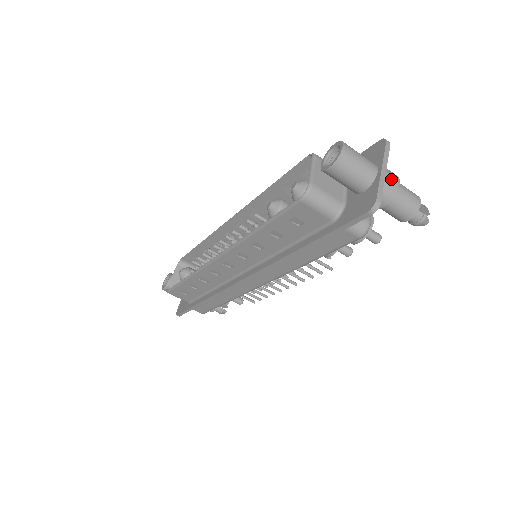
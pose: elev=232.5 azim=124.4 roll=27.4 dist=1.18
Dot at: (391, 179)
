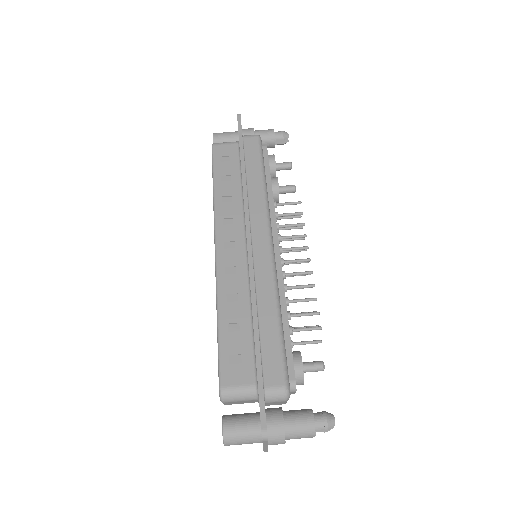
Dot at: occluded
